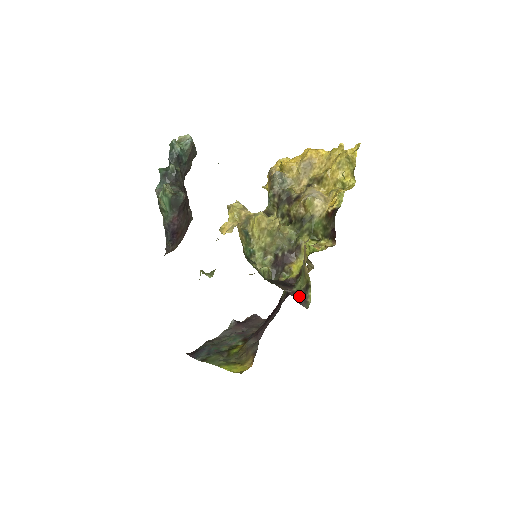
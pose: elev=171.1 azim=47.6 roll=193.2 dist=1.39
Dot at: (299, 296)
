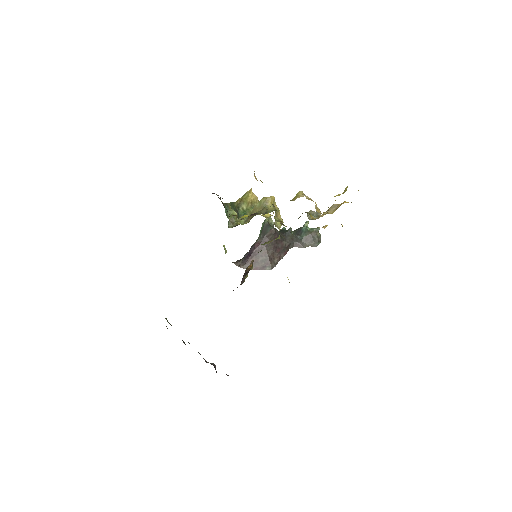
Dot at: occluded
